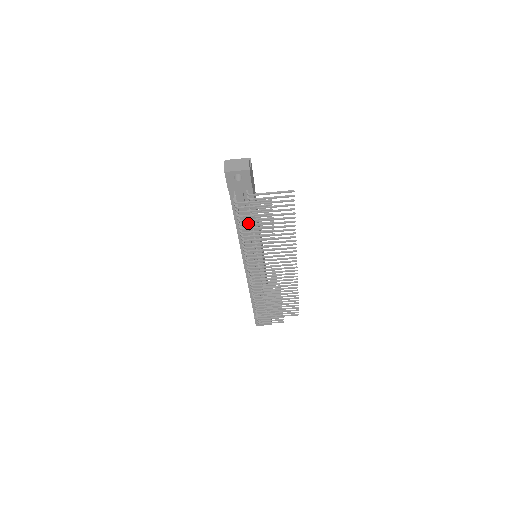
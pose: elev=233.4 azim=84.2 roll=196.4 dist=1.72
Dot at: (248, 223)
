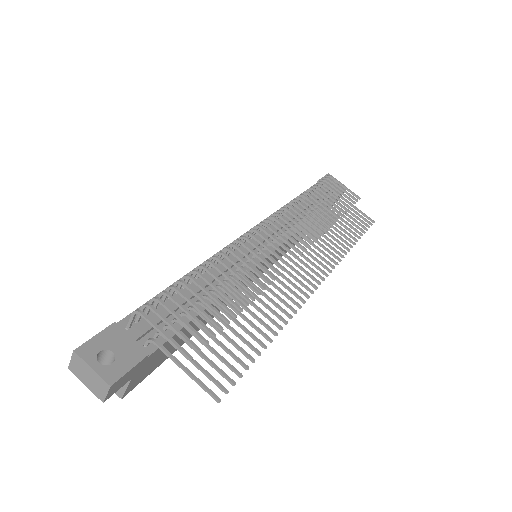
Dot at: (323, 192)
